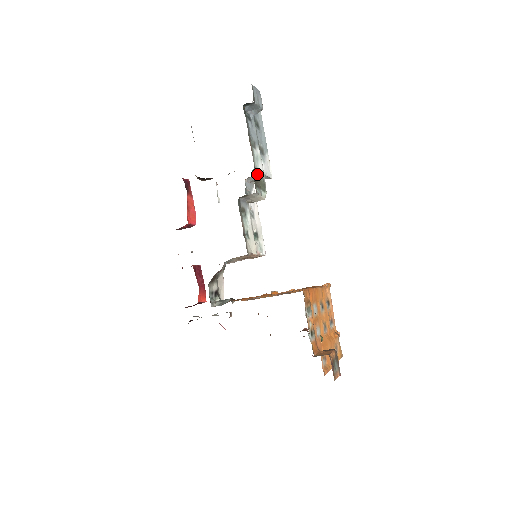
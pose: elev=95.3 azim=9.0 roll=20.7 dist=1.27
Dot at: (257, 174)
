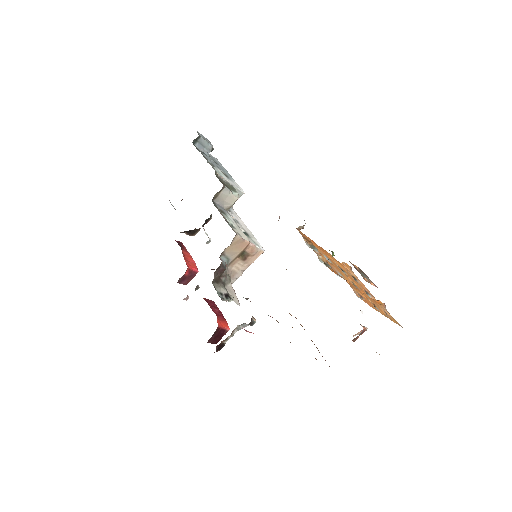
Dot at: (223, 181)
